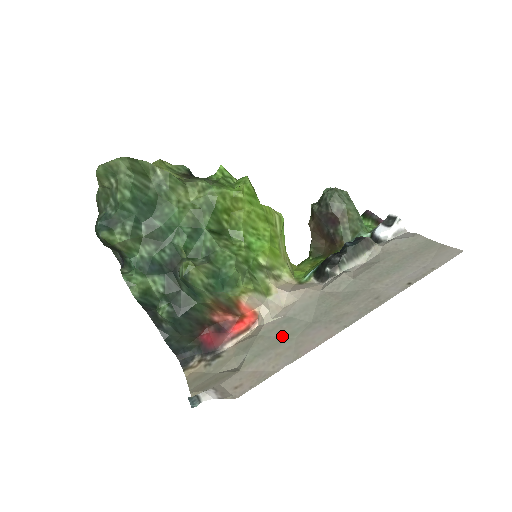
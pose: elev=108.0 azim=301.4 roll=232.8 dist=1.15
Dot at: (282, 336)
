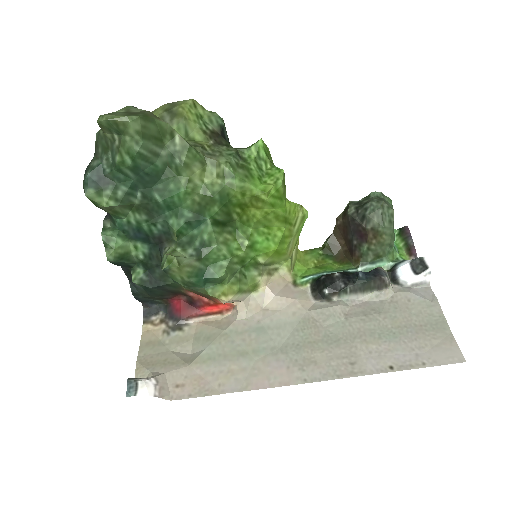
Dot at: (245, 348)
